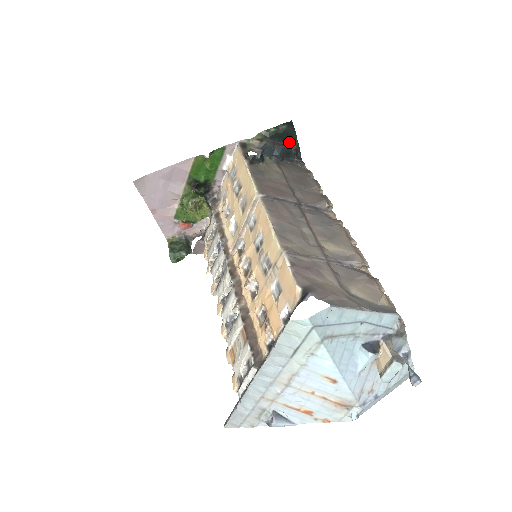
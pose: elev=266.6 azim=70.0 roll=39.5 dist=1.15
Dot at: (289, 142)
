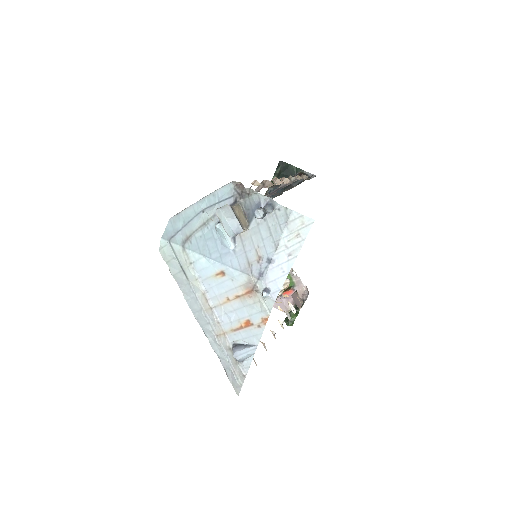
Dot at: (292, 174)
